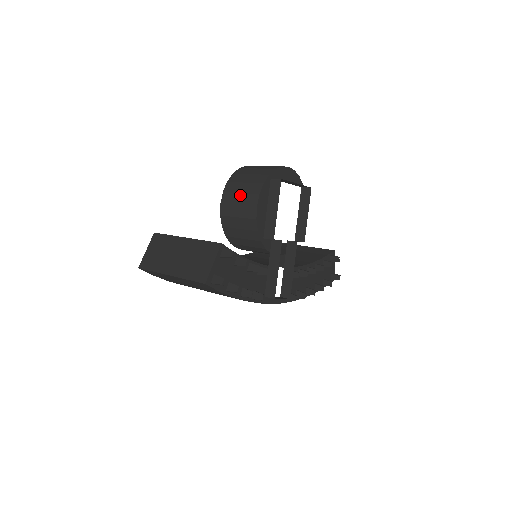
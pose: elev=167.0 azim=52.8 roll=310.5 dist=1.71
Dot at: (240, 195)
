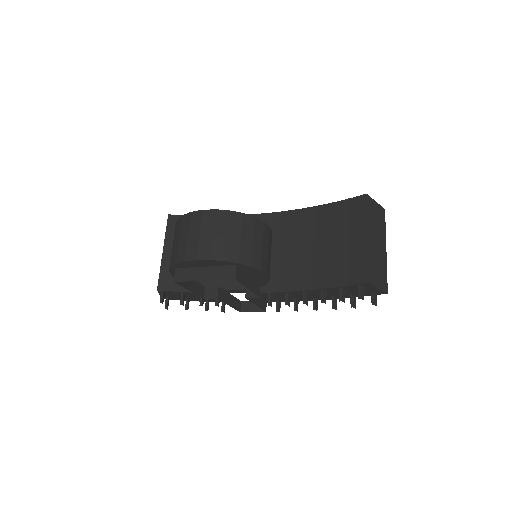
Dot at: occluded
